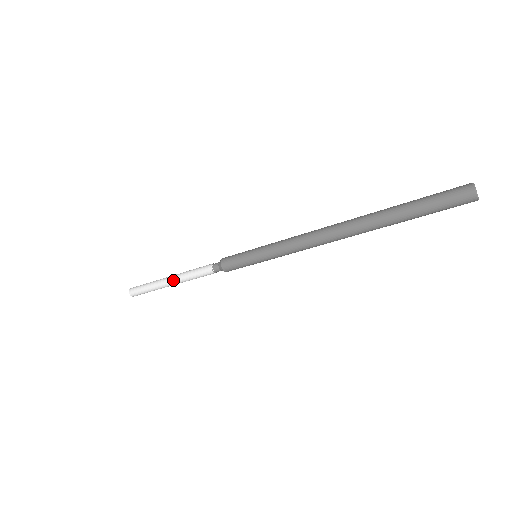
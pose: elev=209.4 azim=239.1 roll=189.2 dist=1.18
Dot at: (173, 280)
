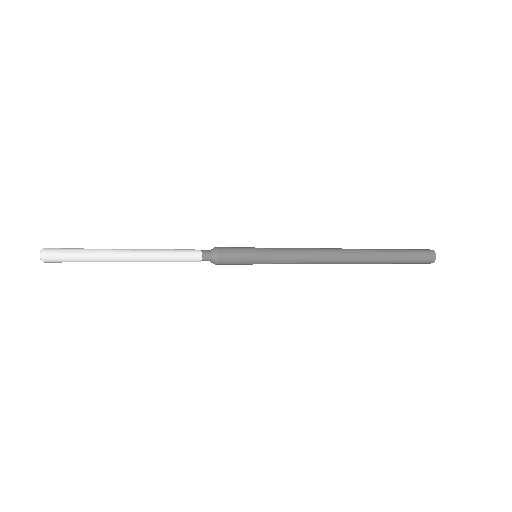
Dot at: occluded
